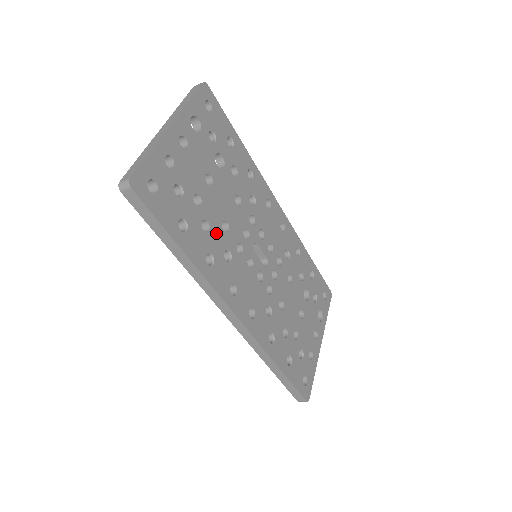
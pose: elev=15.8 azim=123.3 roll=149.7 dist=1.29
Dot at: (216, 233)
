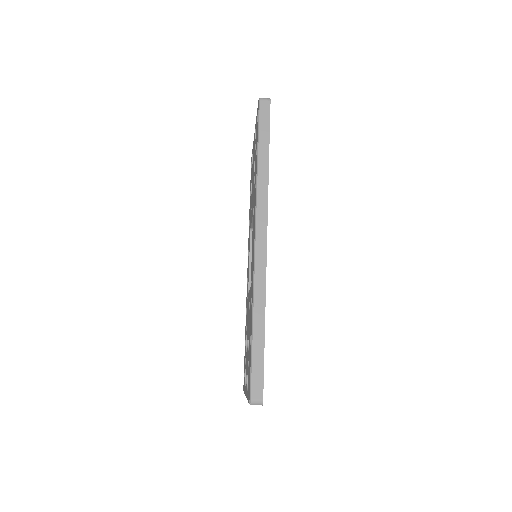
Dot at: occluded
